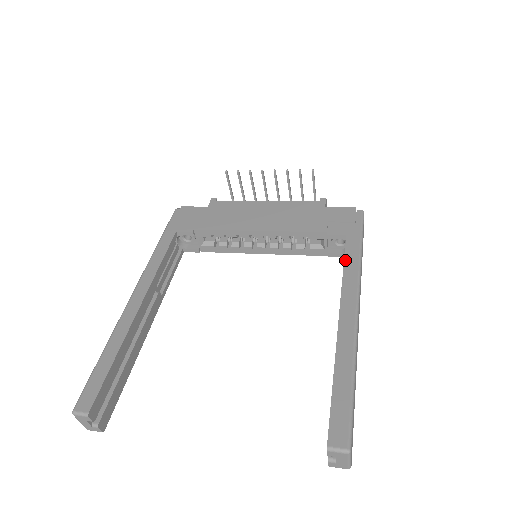
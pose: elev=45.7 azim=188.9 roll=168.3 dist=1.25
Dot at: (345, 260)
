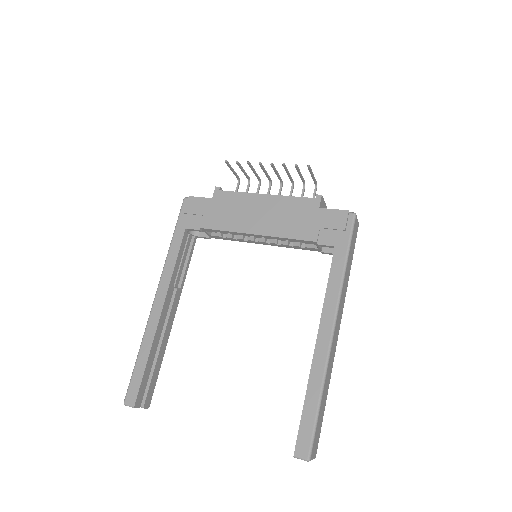
Dot at: (329, 278)
